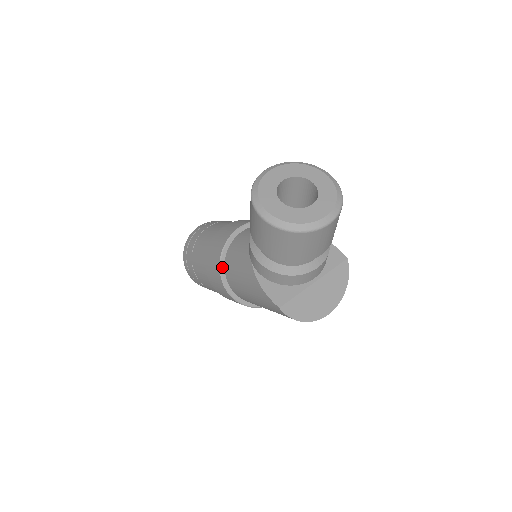
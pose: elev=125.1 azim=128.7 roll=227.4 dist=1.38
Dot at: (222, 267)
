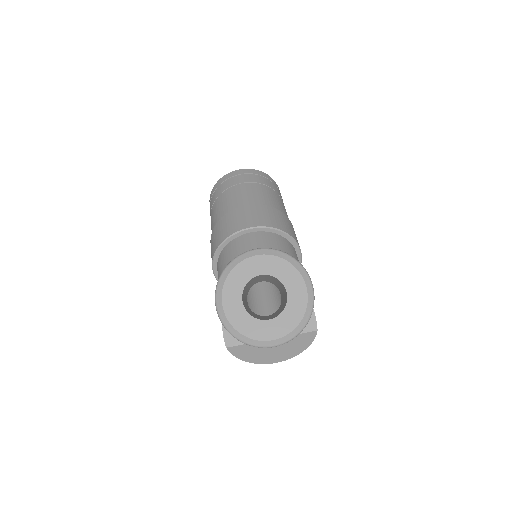
Dot at: (216, 256)
